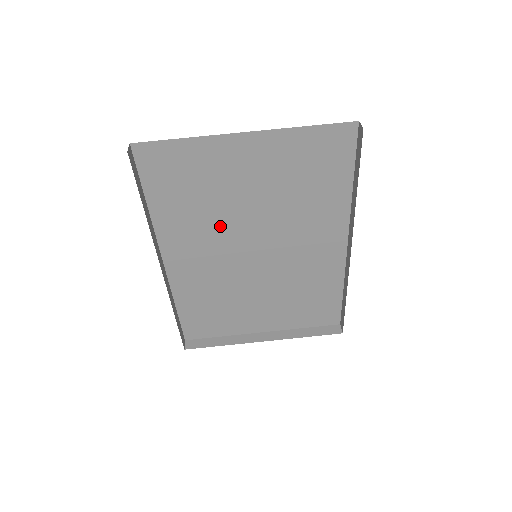
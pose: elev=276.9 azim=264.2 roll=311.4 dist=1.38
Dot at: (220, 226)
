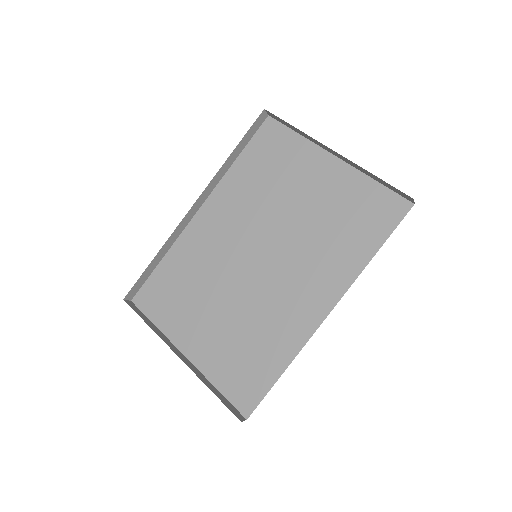
Dot at: (258, 213)
